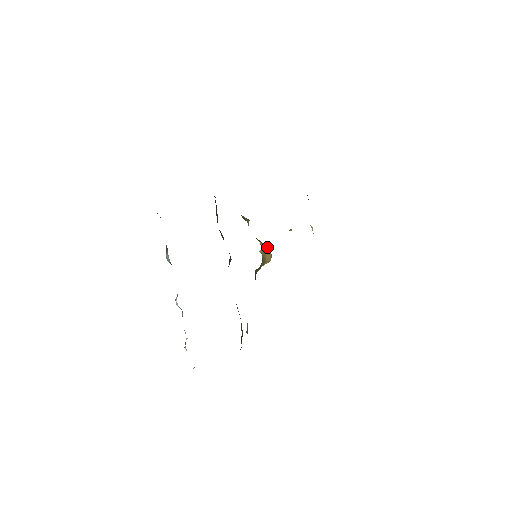
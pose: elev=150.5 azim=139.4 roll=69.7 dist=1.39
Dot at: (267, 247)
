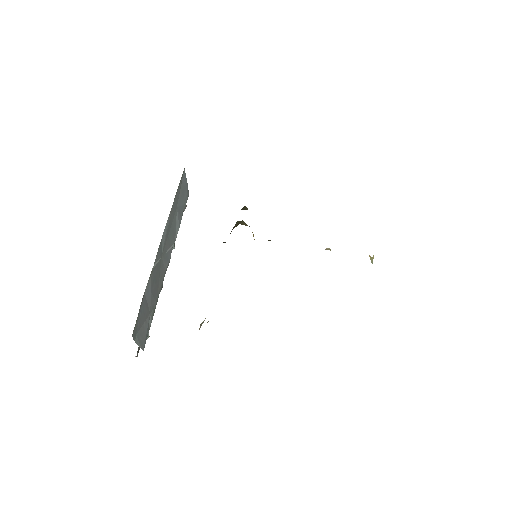
Dot at: occluded
